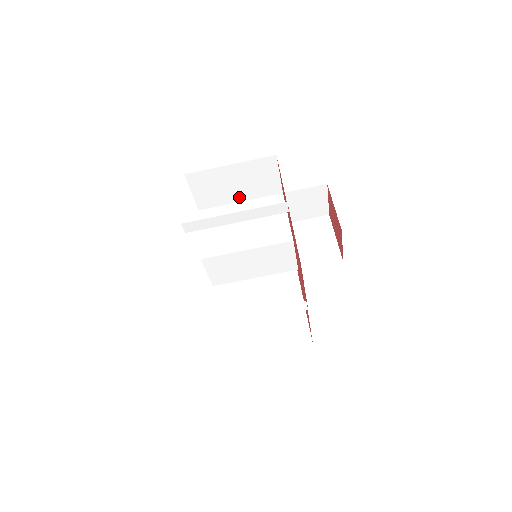
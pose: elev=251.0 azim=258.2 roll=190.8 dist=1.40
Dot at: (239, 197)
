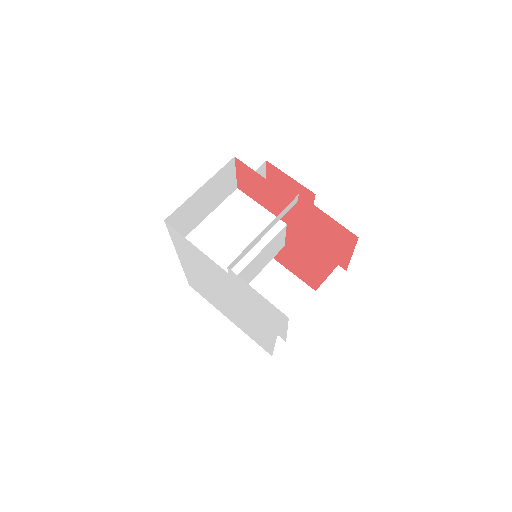
Dot at: (206, 213)
